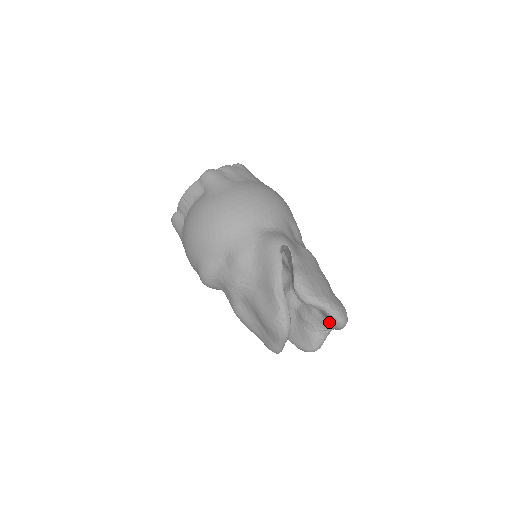
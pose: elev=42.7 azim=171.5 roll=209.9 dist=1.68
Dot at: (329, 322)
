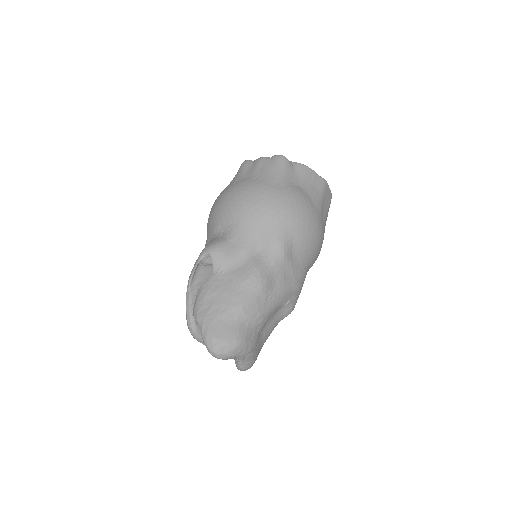
Dot at: occluded
